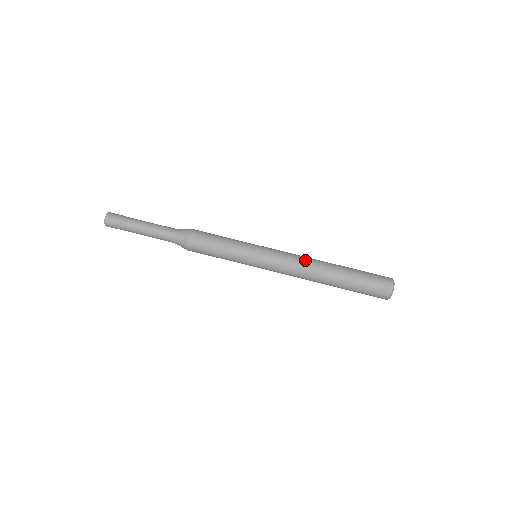
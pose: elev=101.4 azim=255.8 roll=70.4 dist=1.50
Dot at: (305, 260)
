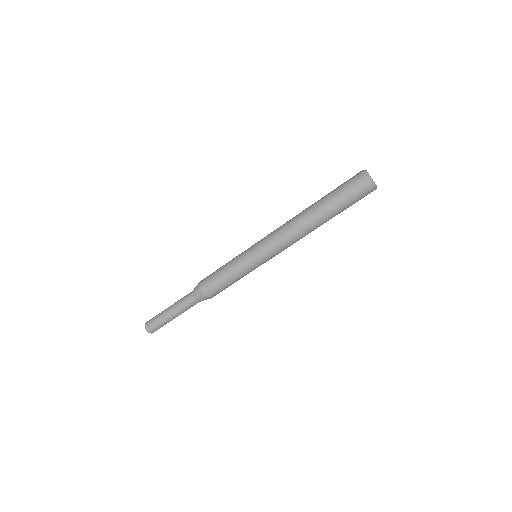
Dot at: (294, 235)
